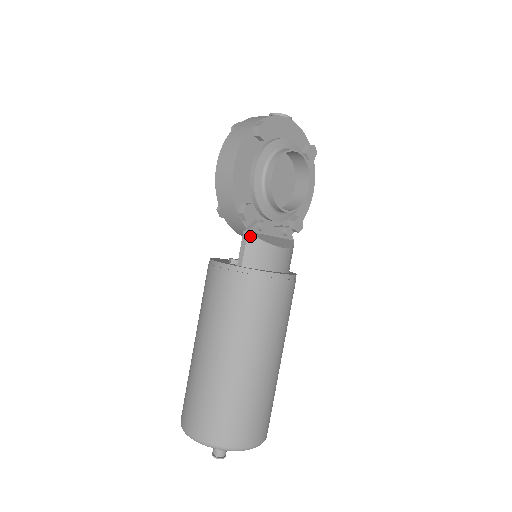
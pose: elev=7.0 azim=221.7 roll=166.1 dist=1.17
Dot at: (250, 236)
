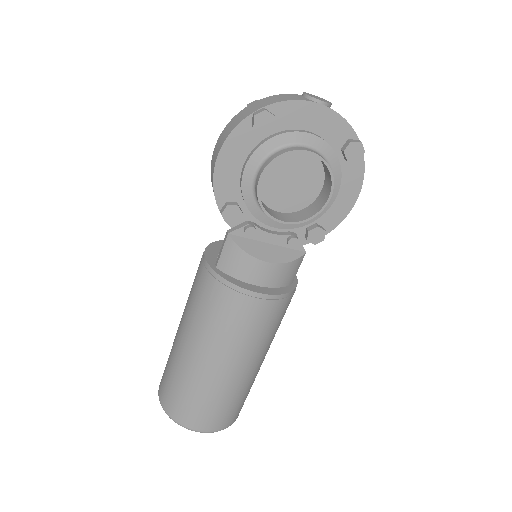
Dot at: (229, 239)
